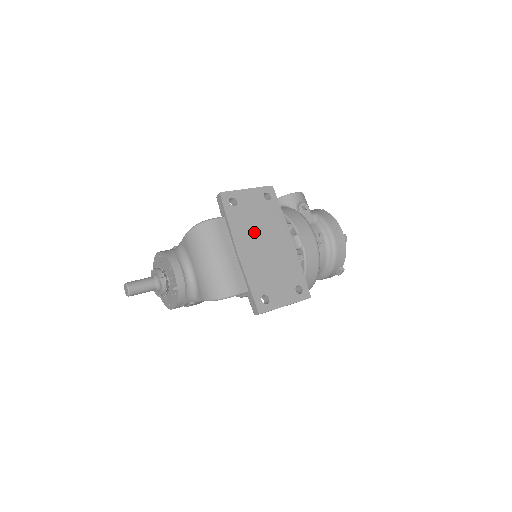
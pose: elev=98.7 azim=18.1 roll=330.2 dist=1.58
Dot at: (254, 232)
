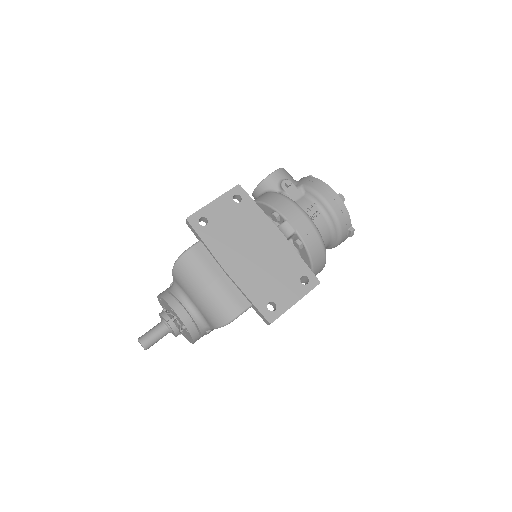
Dot at: (236, 242)
